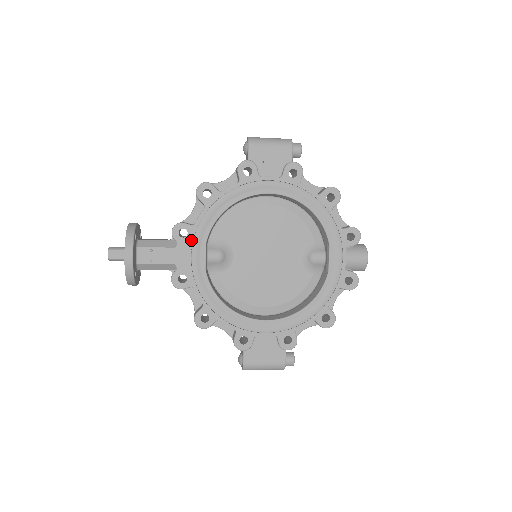
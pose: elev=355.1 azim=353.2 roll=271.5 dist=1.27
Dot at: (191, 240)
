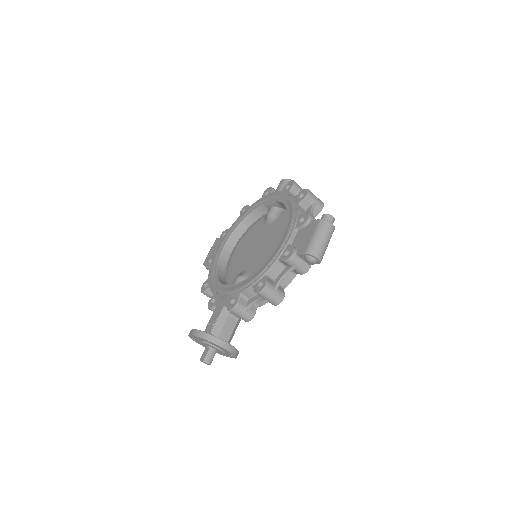
Dot at: (217, 295)
